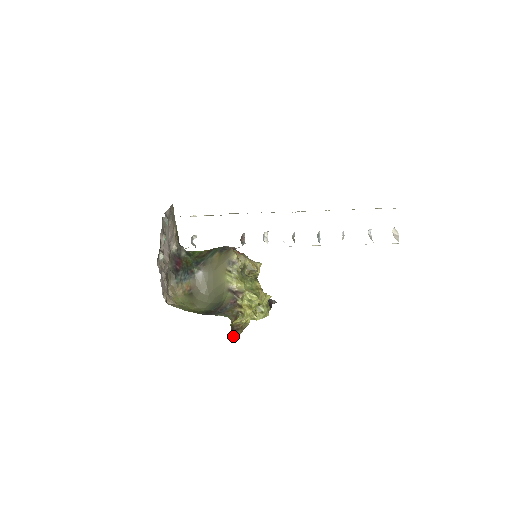
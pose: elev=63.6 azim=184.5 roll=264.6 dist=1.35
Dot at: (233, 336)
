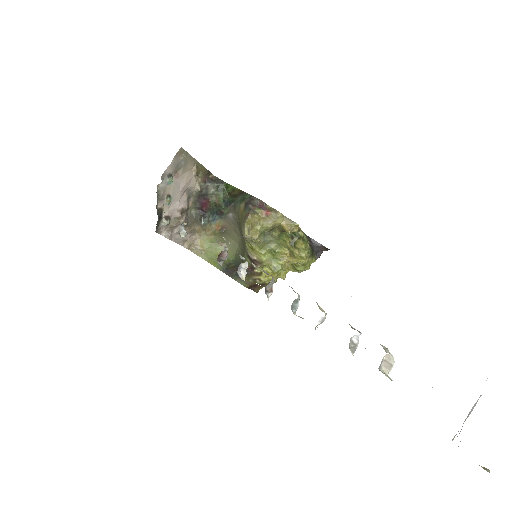
Dot at: (258, 288)
